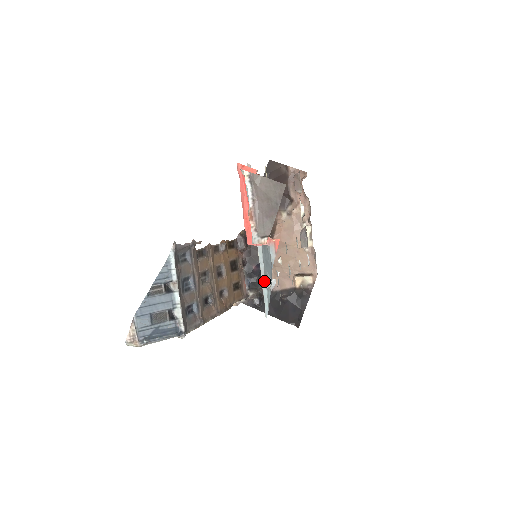
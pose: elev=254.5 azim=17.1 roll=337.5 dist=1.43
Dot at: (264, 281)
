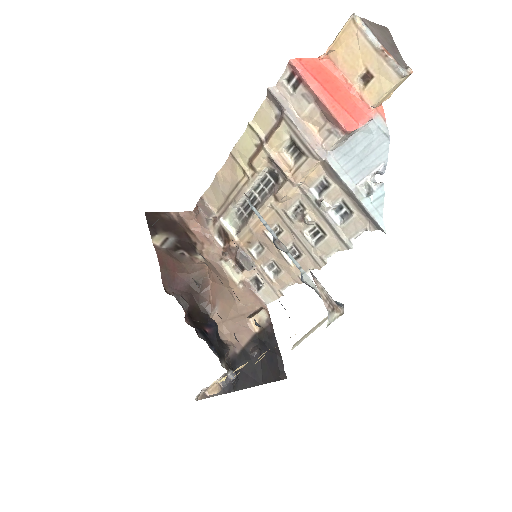
Dot at: (358, 192)
